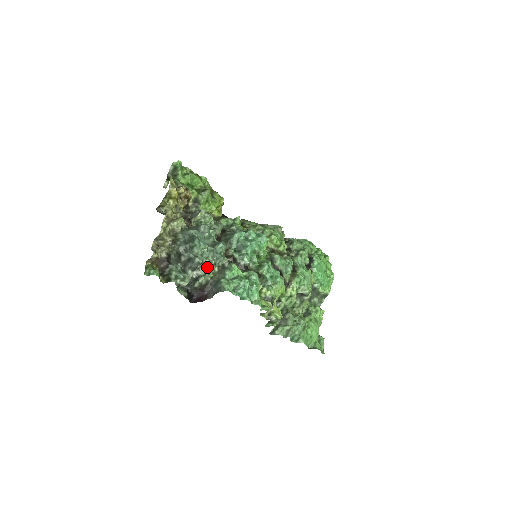
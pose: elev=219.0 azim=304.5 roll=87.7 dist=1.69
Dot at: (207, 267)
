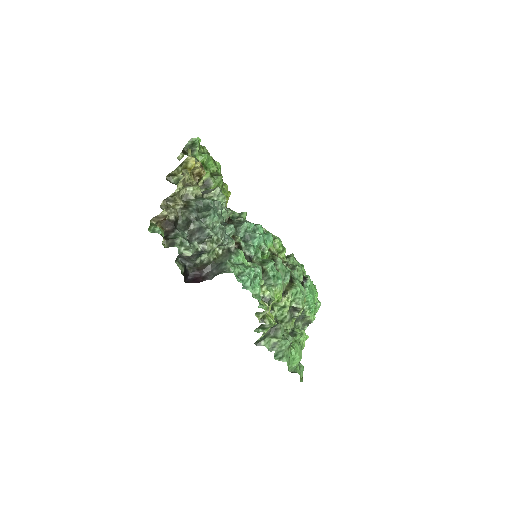
Dot at: (214, 244)
